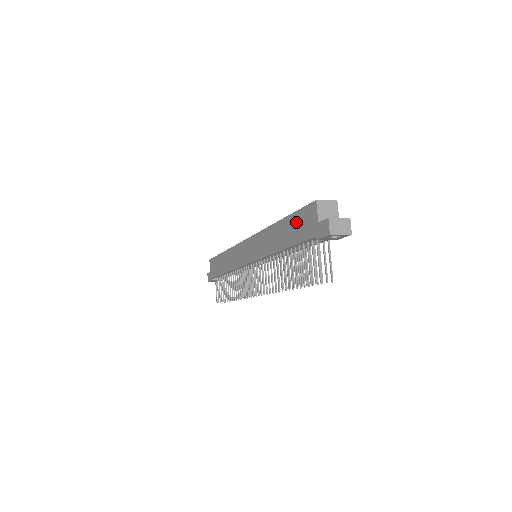
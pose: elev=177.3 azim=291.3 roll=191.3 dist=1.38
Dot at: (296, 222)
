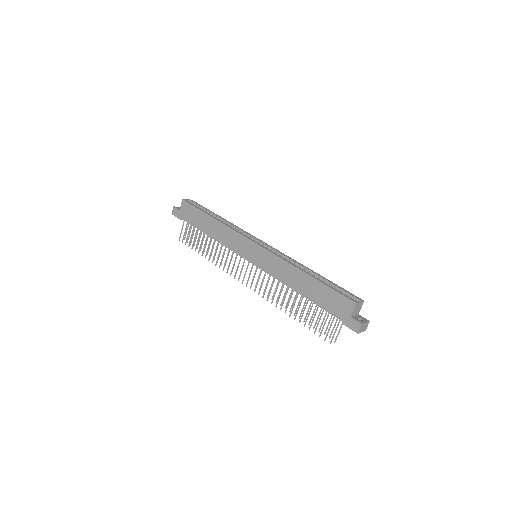
Dot at: (327, 294)
